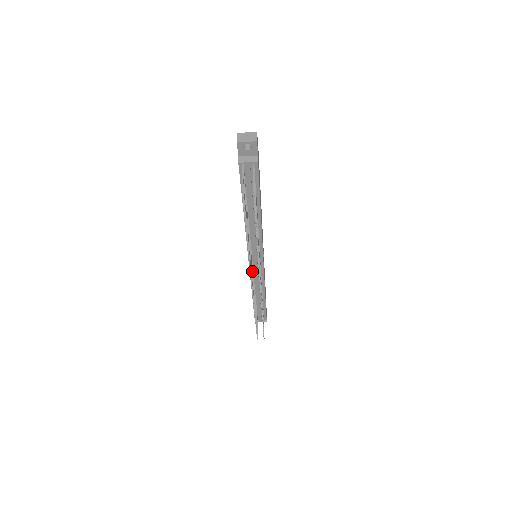
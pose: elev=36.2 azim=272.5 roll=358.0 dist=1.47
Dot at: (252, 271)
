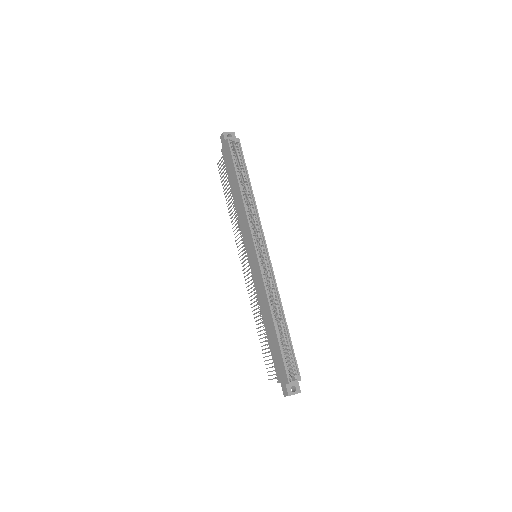
Dot at: occluded
